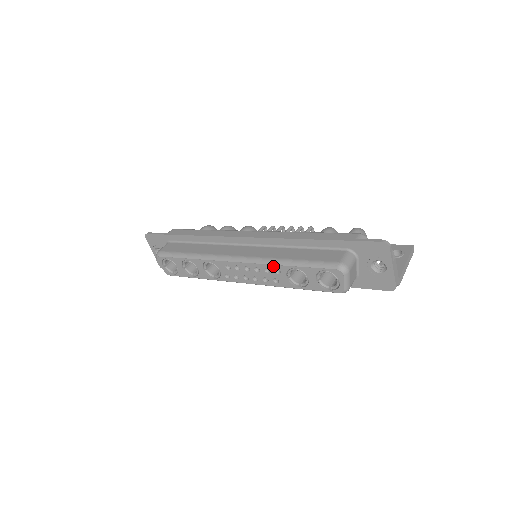
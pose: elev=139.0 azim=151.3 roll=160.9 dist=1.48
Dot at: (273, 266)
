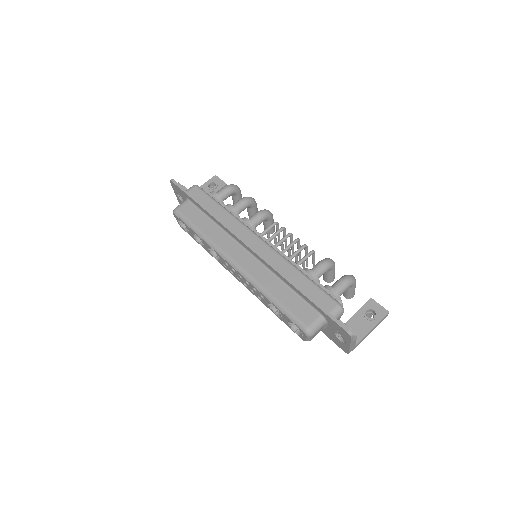
Dot at: (259, 292)
